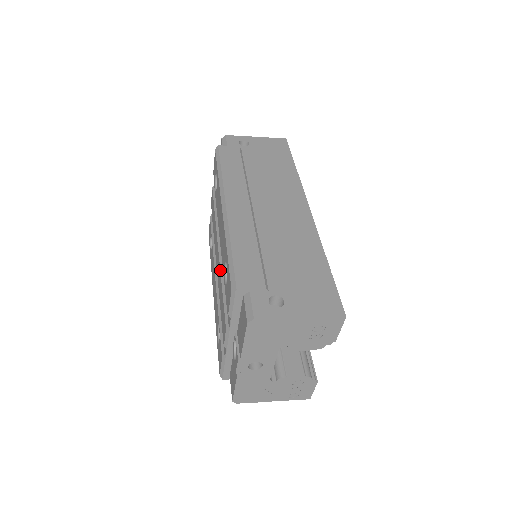
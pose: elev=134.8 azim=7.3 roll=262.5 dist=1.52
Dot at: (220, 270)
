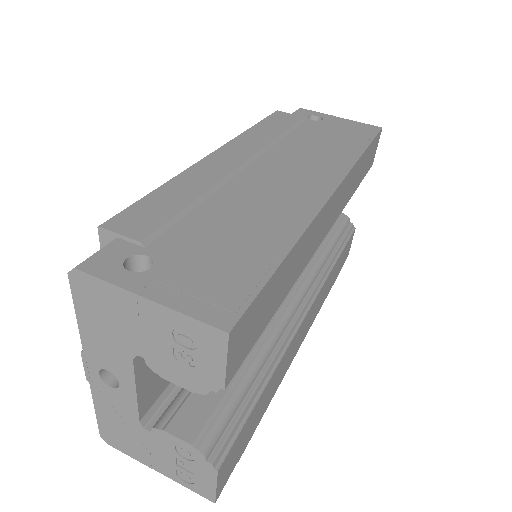
Dot at: occluded
